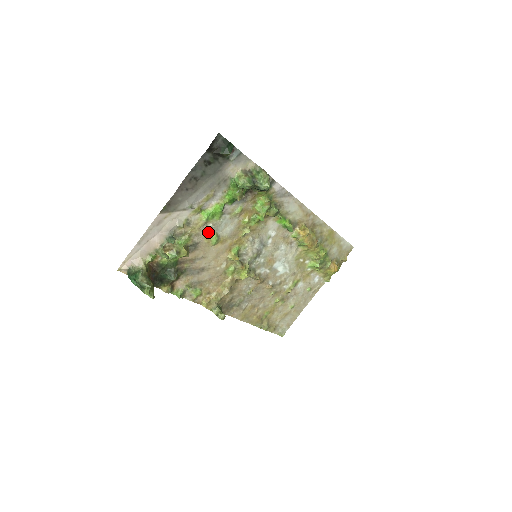
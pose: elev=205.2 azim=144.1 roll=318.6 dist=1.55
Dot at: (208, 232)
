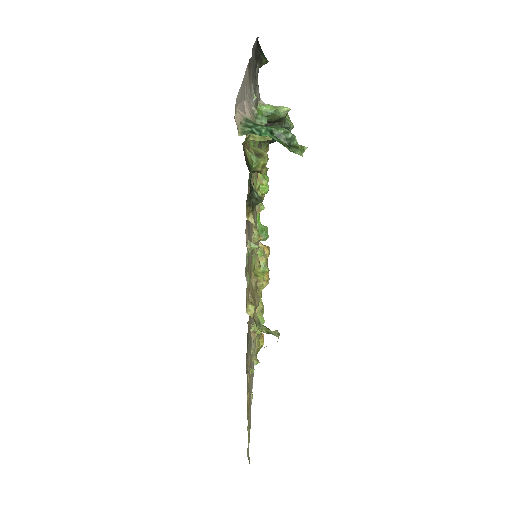
Dot at: occluded
